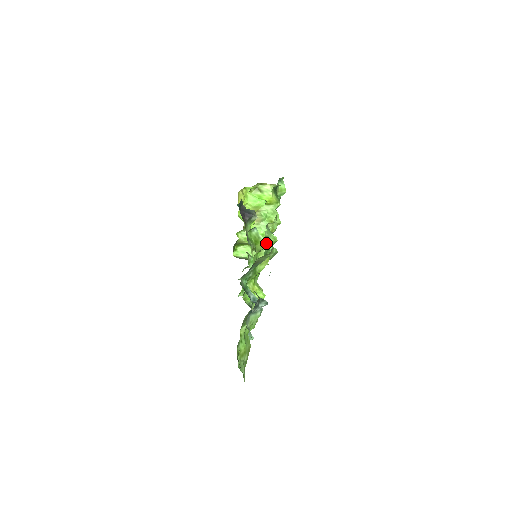
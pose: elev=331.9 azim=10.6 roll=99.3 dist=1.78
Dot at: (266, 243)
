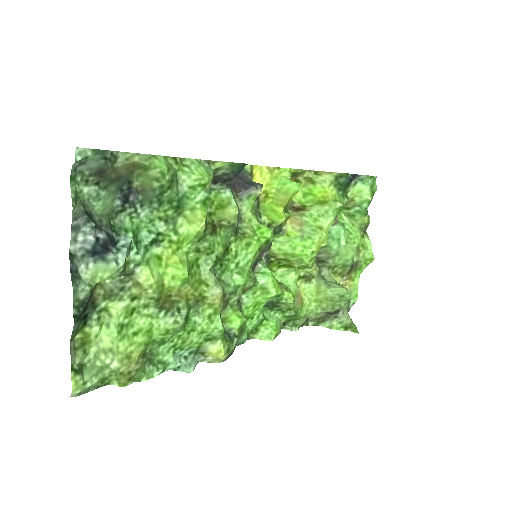
Dot at: (181, 174)
